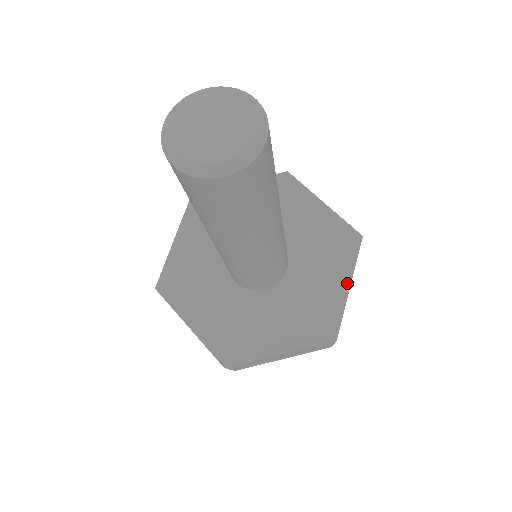
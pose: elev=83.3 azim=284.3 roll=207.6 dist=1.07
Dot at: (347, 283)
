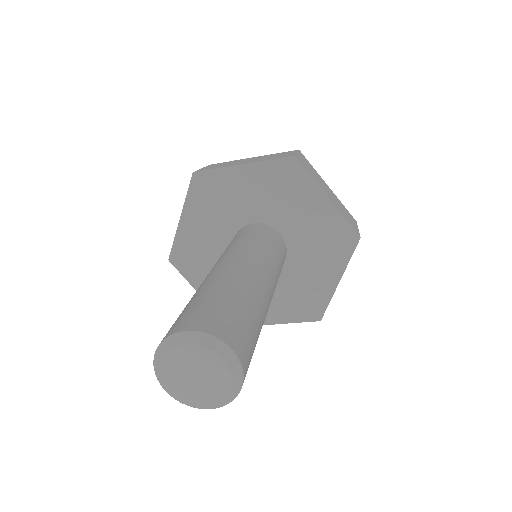
Dot at: (337, 278)
